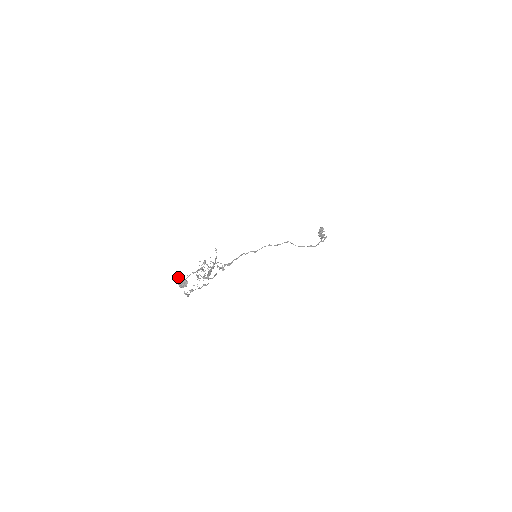
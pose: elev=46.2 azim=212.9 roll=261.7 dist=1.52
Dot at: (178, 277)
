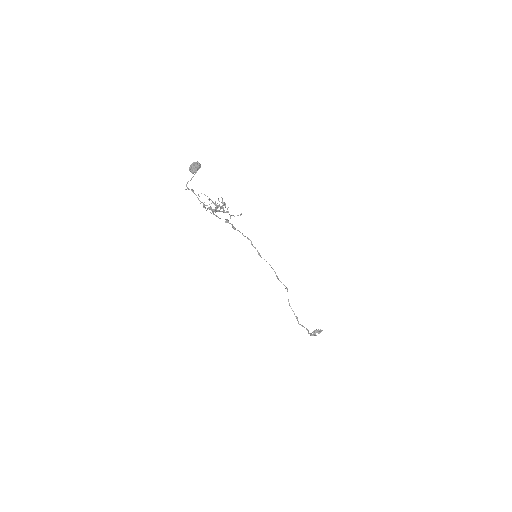
Dot at: (196, 163)
